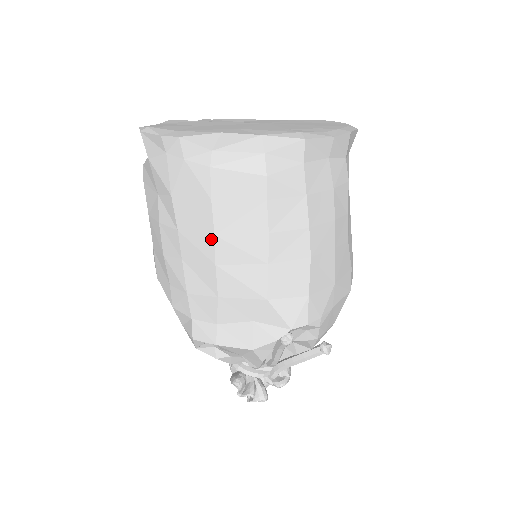
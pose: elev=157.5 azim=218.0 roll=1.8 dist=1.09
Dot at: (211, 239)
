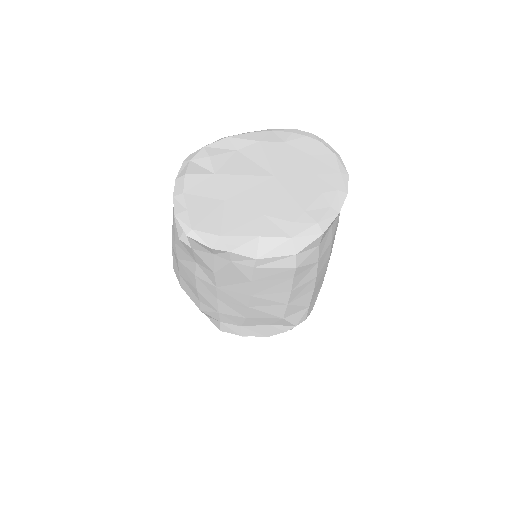
Dot at: (247, 297)
